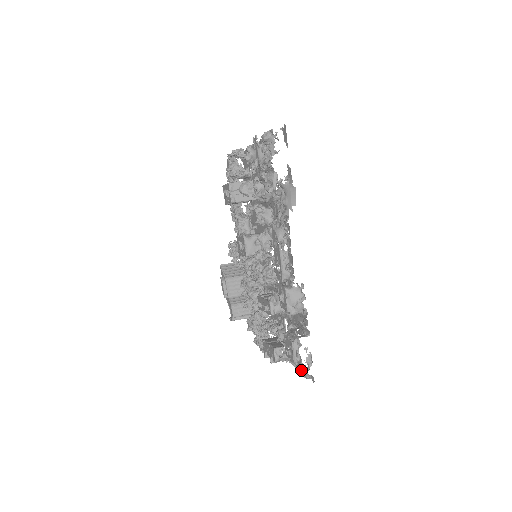
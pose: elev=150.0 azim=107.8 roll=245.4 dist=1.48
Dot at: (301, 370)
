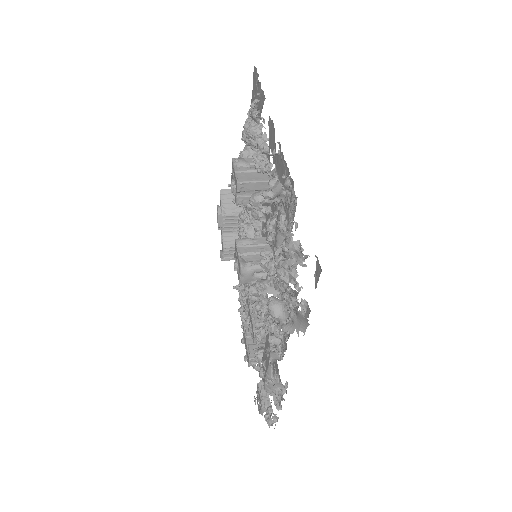
Dot at: (266, 415)
